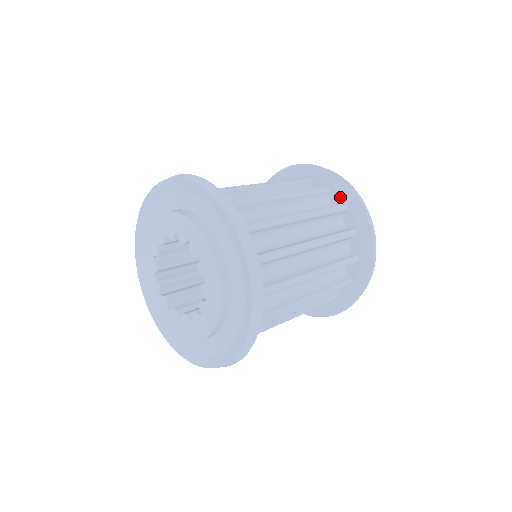
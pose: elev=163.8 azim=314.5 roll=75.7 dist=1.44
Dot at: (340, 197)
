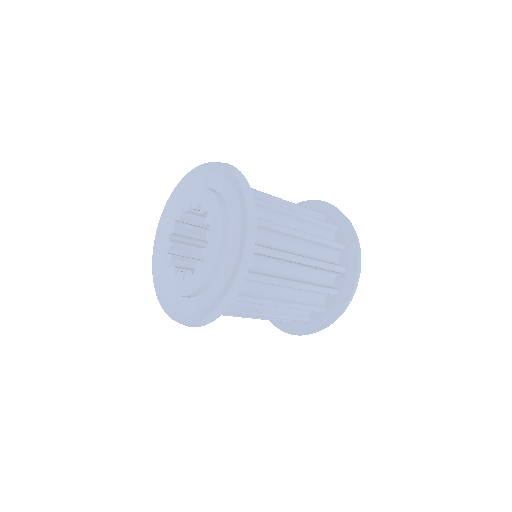
Dot at: (346, 260)
